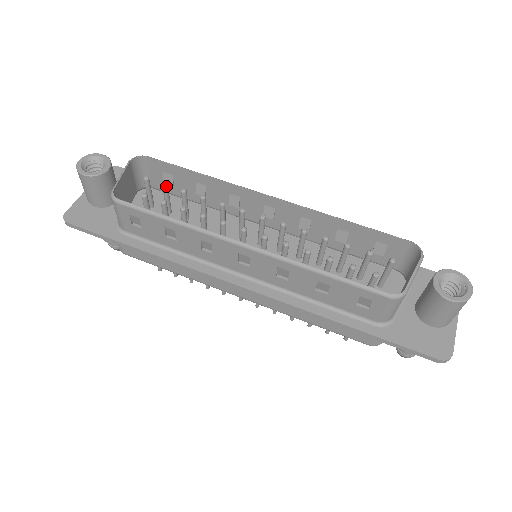
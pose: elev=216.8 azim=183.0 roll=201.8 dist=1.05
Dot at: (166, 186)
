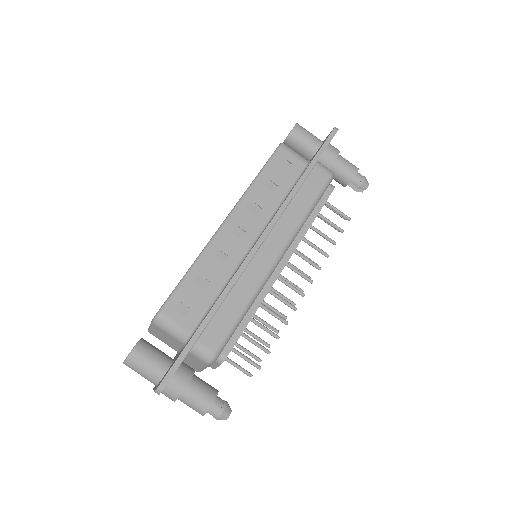
Dot at: occluded
